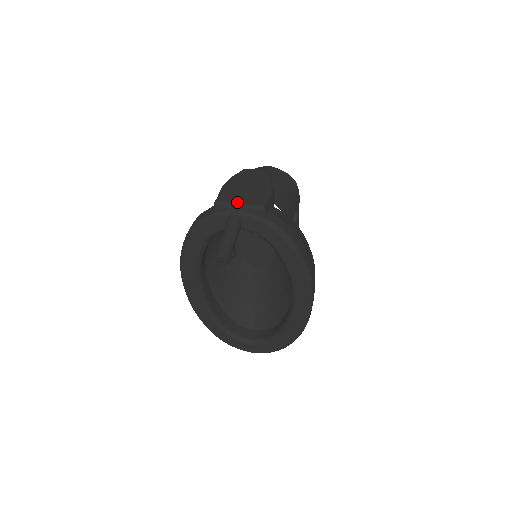
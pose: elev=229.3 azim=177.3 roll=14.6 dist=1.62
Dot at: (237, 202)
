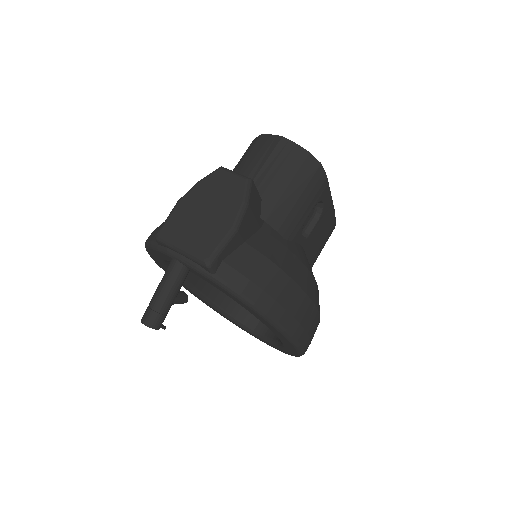
Dot at: (179, 245)
